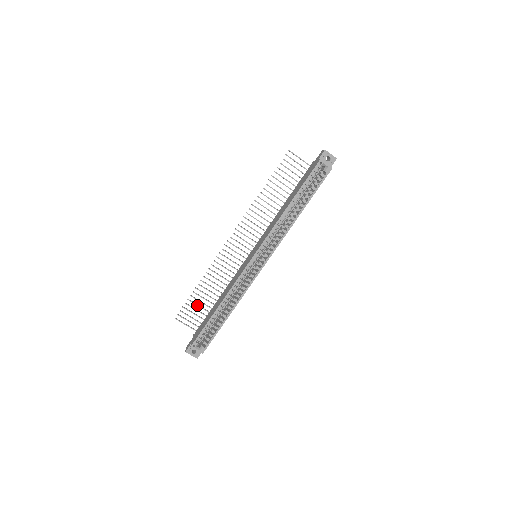
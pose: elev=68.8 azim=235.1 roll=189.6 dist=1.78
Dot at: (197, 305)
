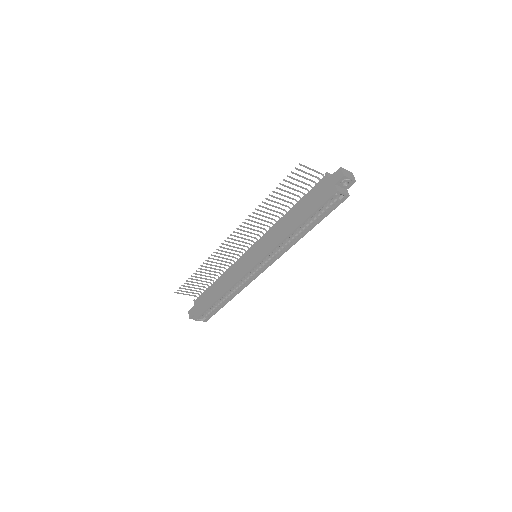
Dot at: occluded
